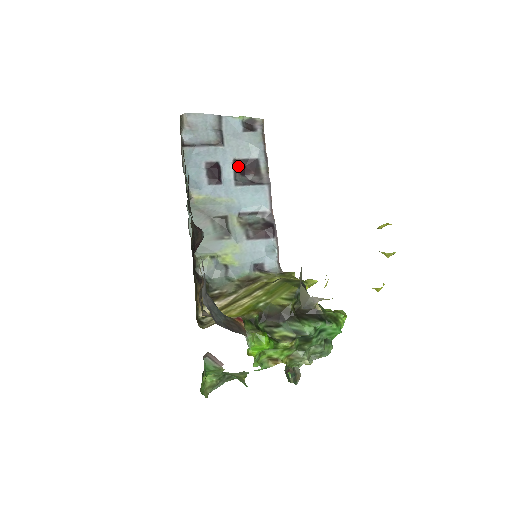
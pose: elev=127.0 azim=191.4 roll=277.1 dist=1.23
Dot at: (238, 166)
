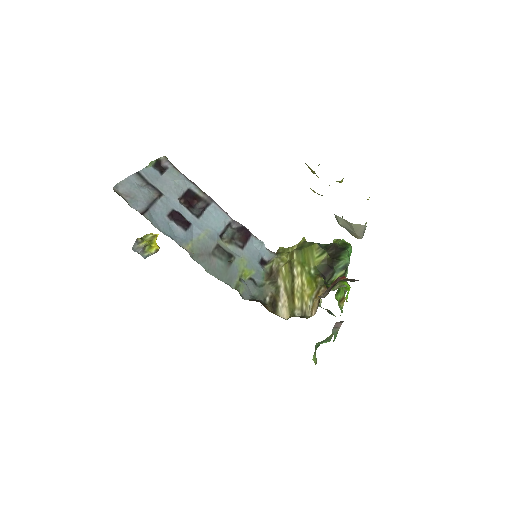
Dot at: (184, 203)
